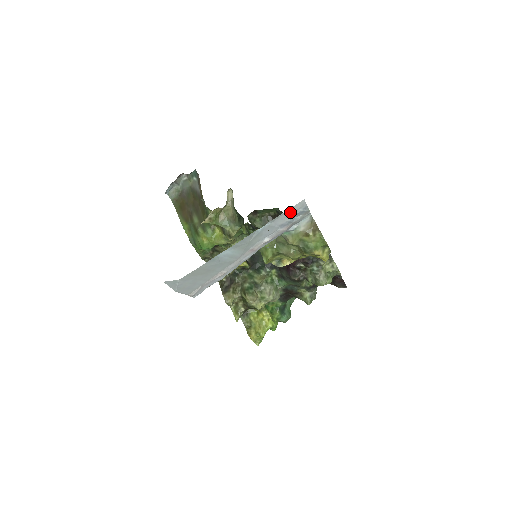
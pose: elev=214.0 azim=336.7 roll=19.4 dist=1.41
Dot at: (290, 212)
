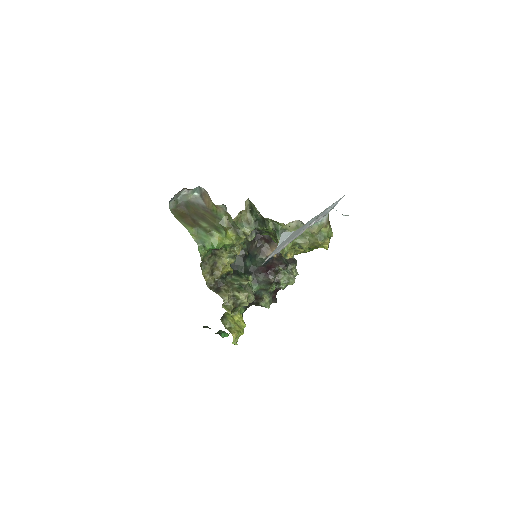
Dot at: (337, 202)
